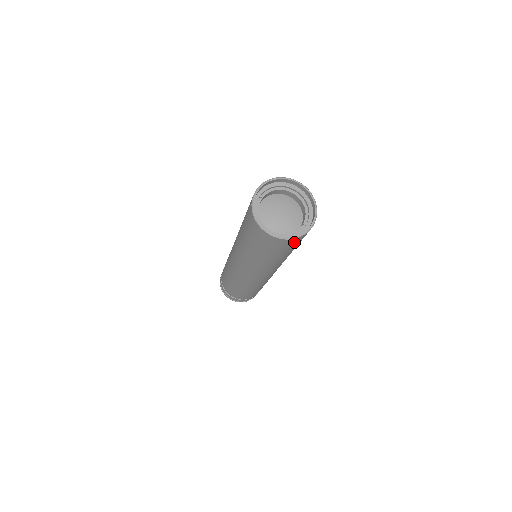
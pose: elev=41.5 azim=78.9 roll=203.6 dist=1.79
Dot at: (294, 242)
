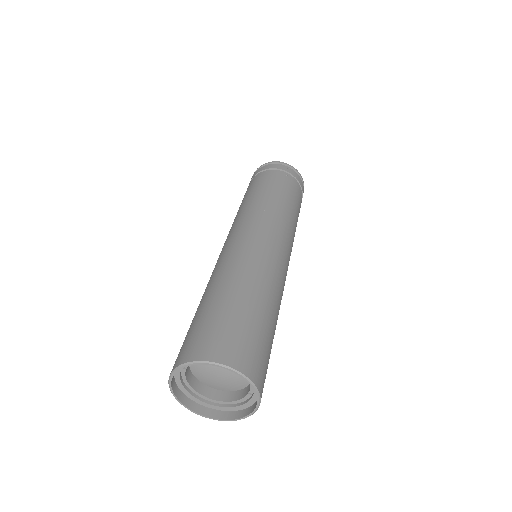
Dot at: occluded
